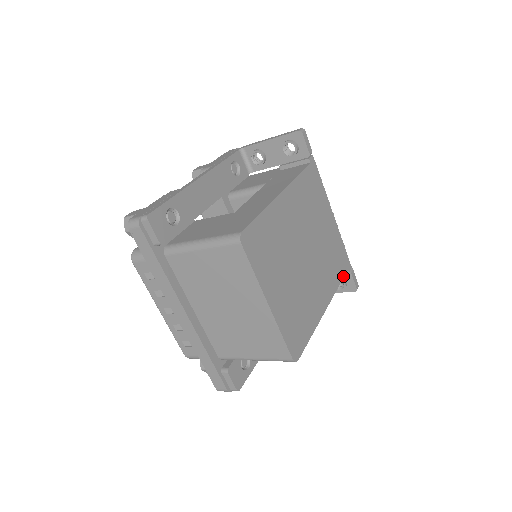
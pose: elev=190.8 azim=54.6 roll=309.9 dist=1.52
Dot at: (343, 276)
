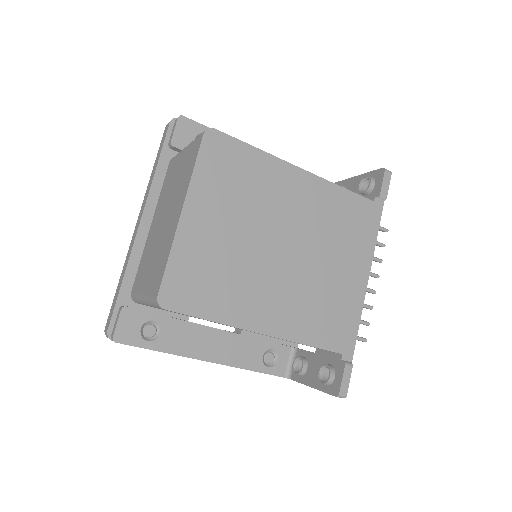
Dot at: (327, 348)
